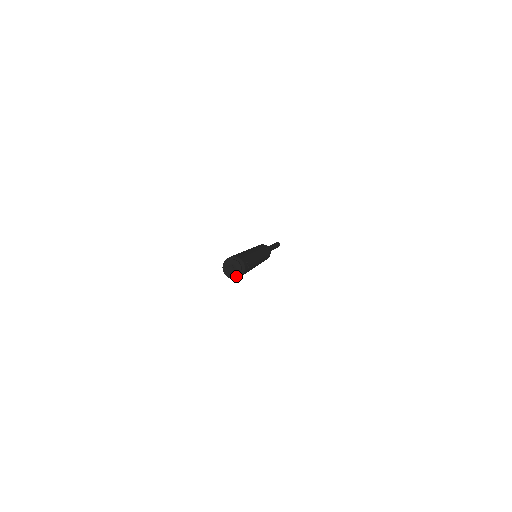
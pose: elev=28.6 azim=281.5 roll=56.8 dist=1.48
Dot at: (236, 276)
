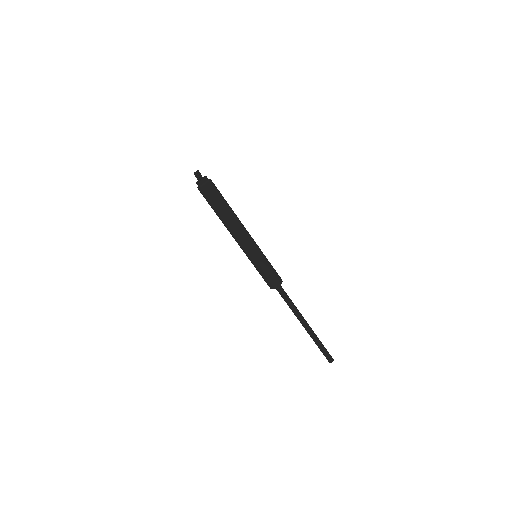
Dot at: (203, 179)
